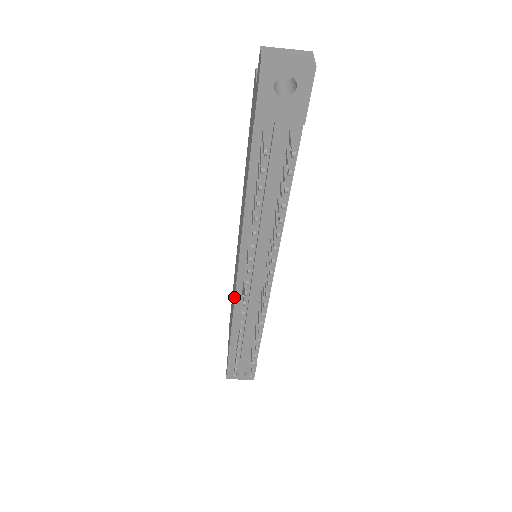
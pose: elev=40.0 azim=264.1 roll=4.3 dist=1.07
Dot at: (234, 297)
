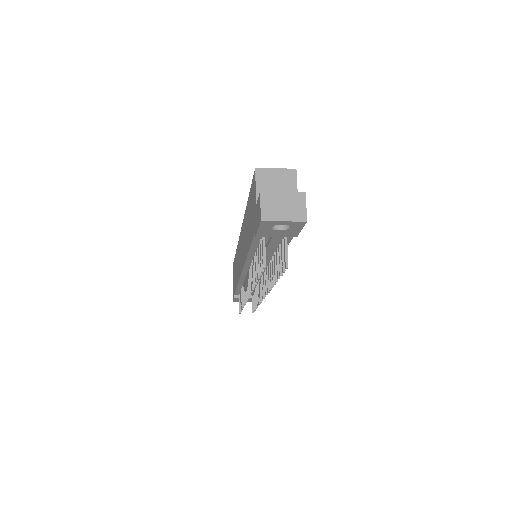
Dot at: occluded
